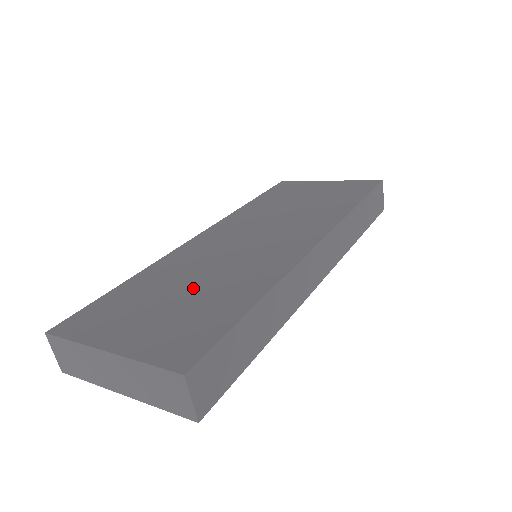
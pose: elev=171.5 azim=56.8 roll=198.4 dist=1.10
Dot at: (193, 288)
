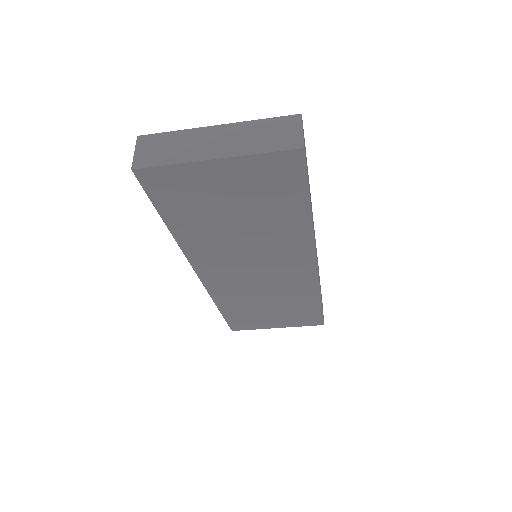
Dot at: occluded
